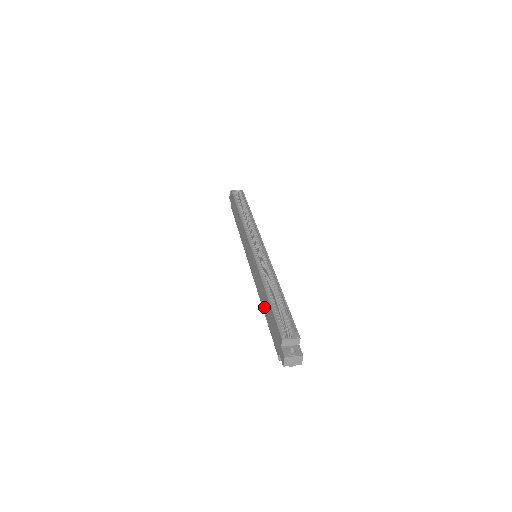
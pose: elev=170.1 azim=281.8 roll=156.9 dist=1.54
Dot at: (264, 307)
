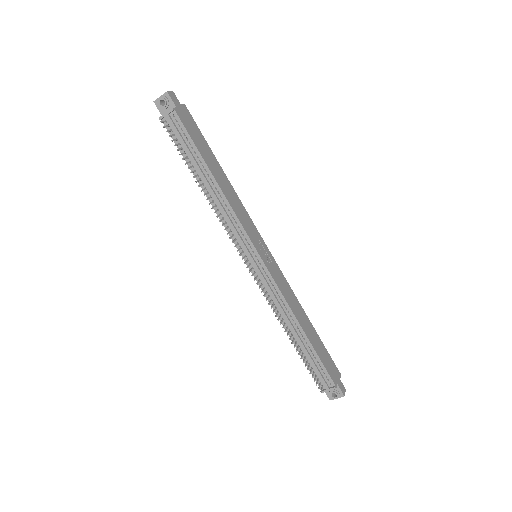
Dot at: occluded
